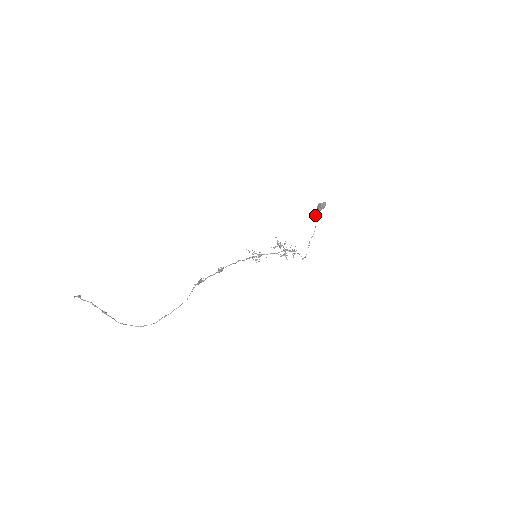
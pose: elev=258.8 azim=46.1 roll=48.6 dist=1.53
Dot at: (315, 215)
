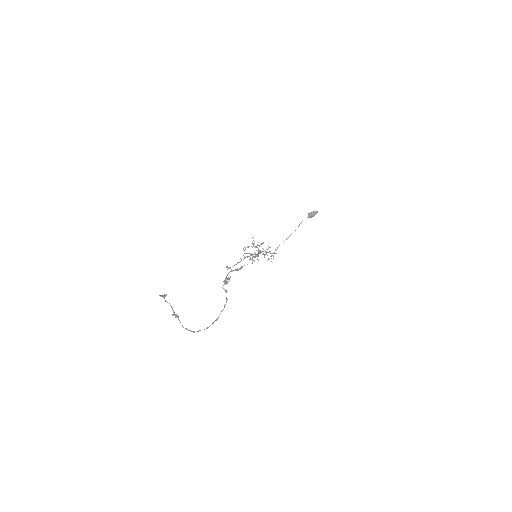
Dot at: occluded
